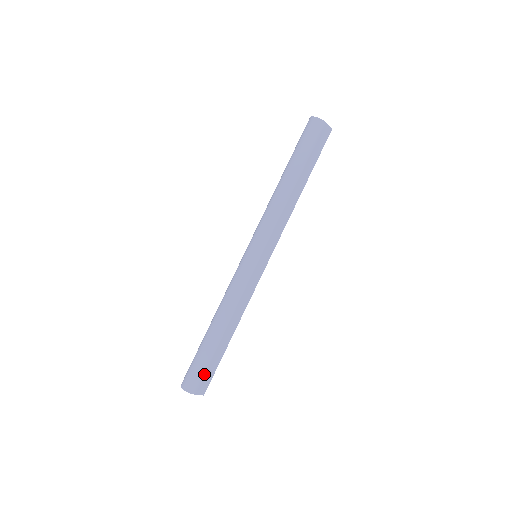
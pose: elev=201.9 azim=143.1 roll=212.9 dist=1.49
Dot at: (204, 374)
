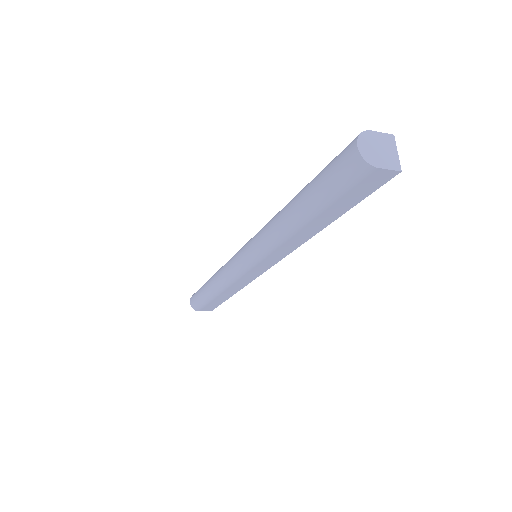
Dot at: (205, 306)
